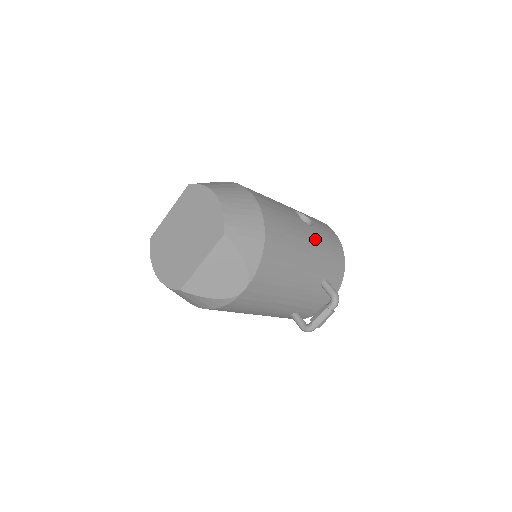
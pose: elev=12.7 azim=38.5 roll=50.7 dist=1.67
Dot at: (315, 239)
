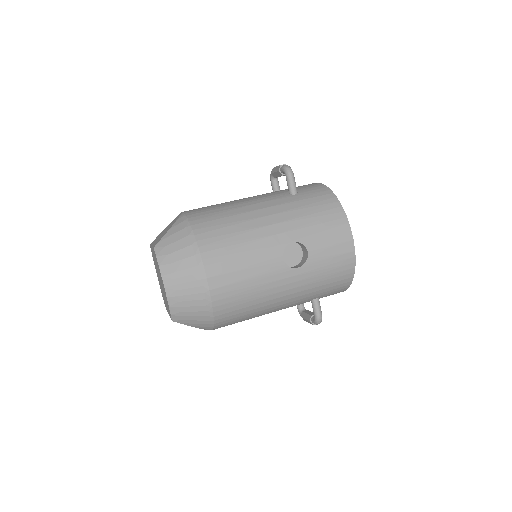
Dot at: (300, 282)
